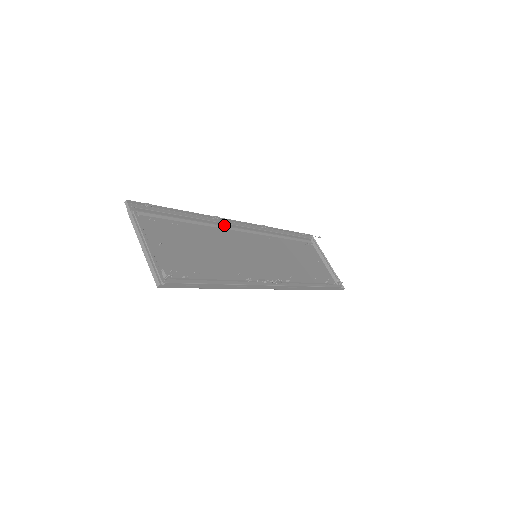
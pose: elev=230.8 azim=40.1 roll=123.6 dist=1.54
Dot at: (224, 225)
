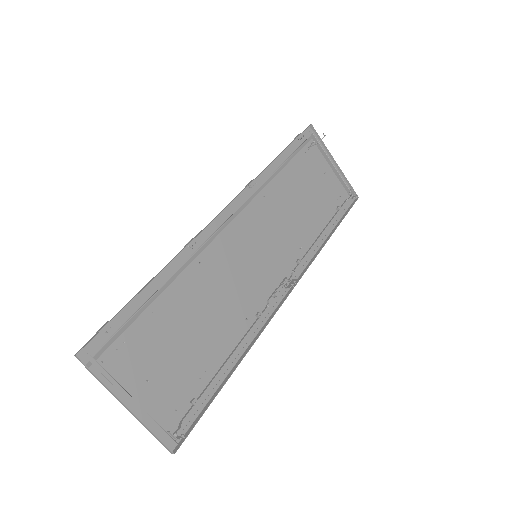
Dot at: (206, 239)
